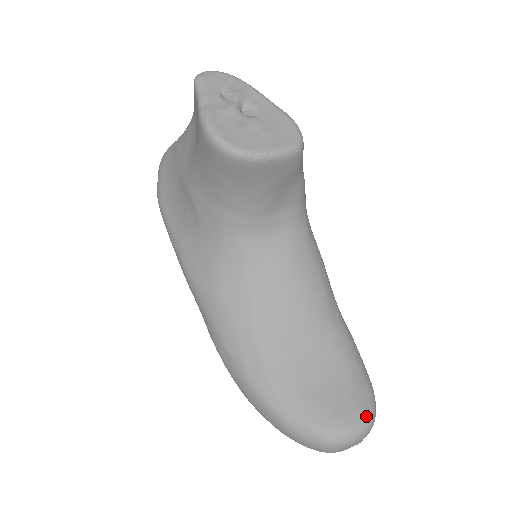
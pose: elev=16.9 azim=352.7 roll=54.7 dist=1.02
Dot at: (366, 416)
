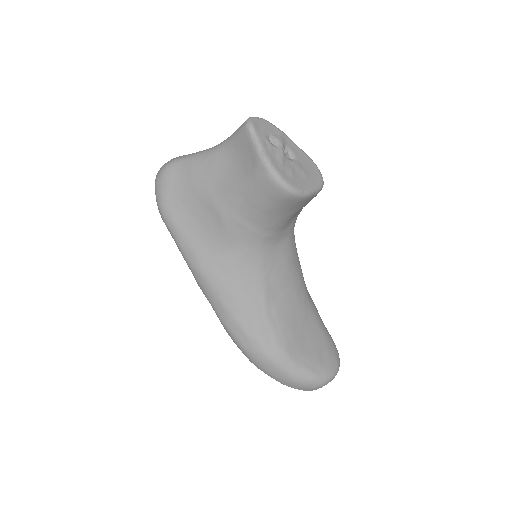
Dot at: (338, 361)
